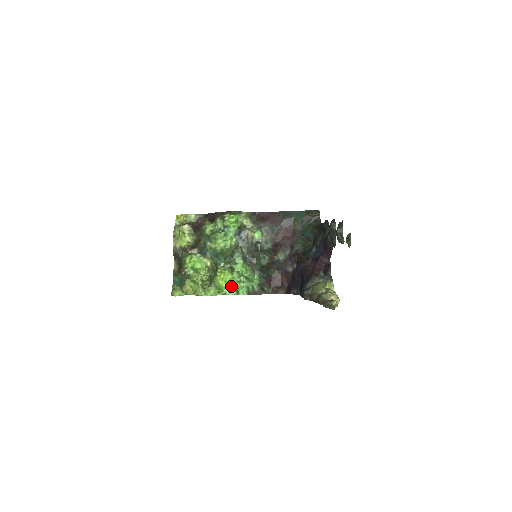
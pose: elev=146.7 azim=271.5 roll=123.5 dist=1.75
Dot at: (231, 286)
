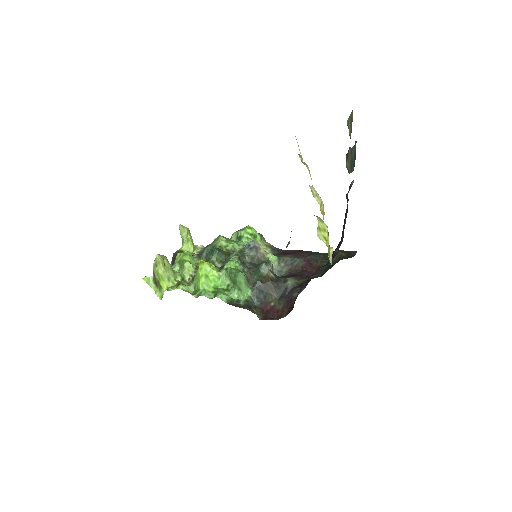
Dot at: (212, 290)
